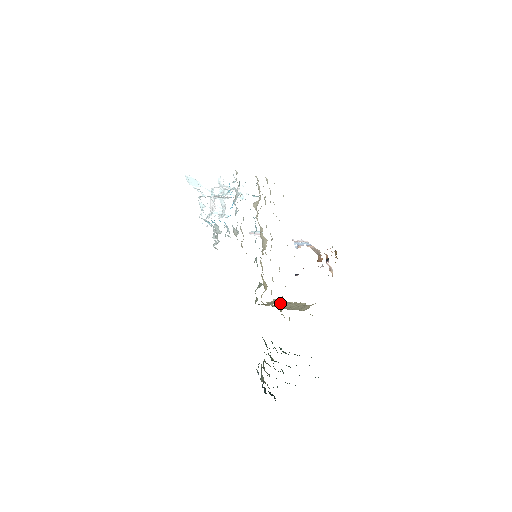
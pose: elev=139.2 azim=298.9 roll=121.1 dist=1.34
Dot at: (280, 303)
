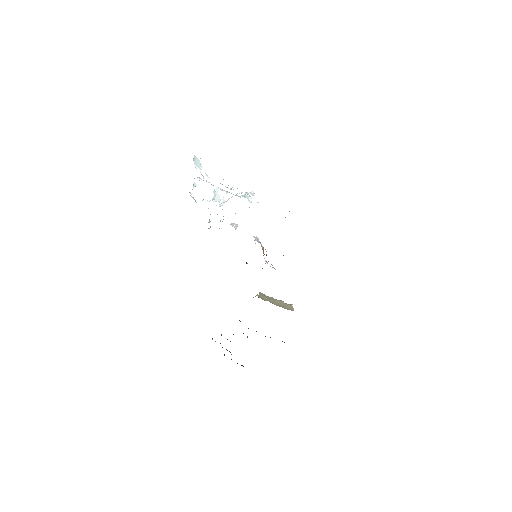
Dot at: (267, 298)
